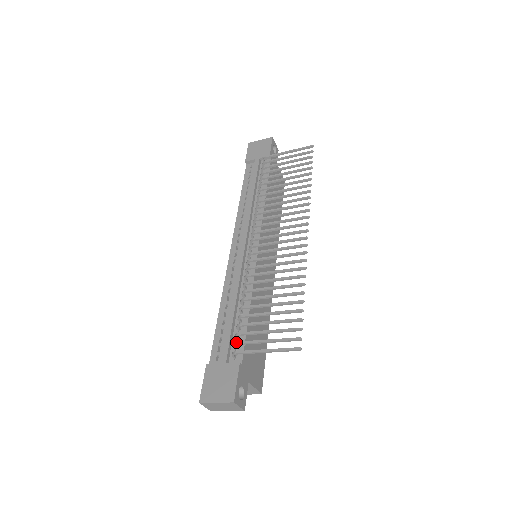
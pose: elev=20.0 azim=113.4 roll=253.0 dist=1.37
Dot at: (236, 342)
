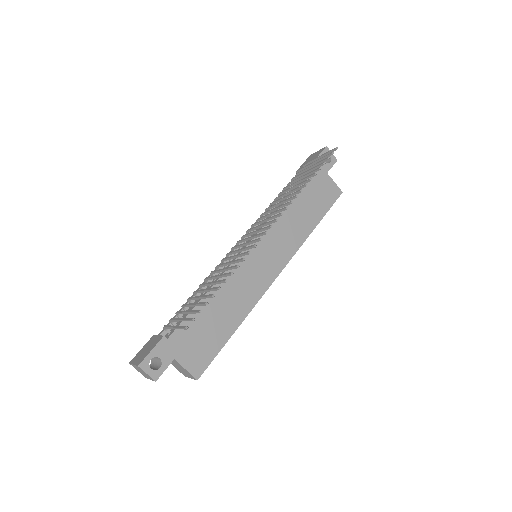
Dot at: occluded
